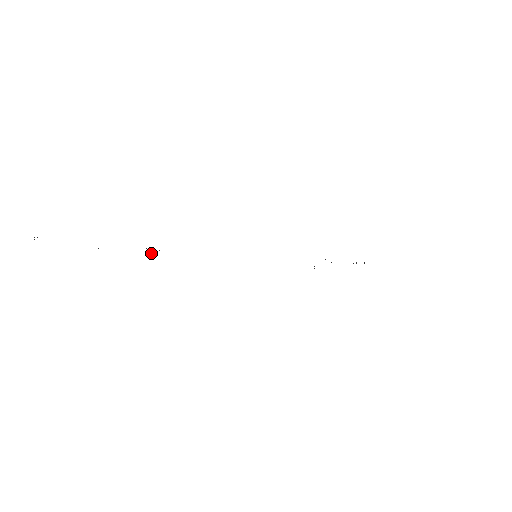
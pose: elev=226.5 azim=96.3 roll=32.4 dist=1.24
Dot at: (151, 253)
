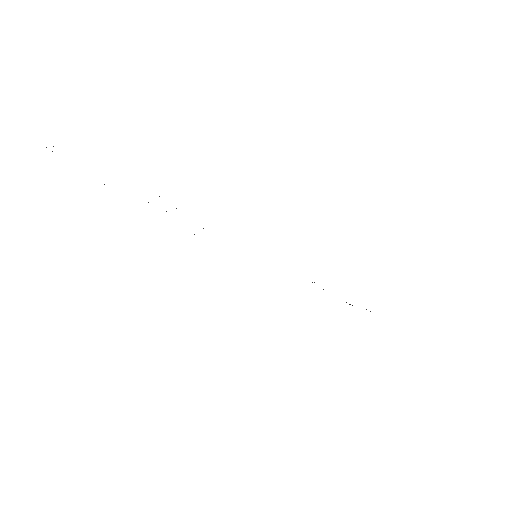
Dot at: occluded
